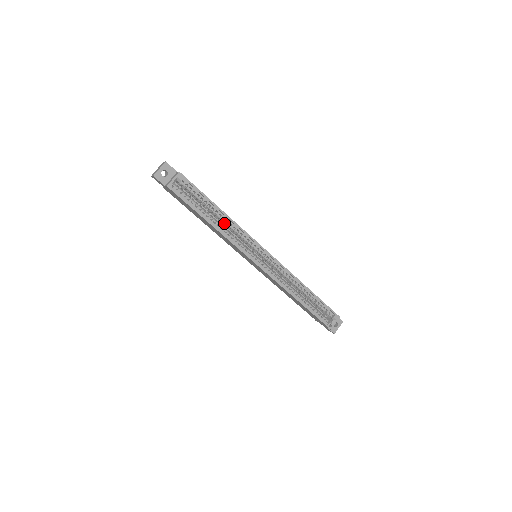
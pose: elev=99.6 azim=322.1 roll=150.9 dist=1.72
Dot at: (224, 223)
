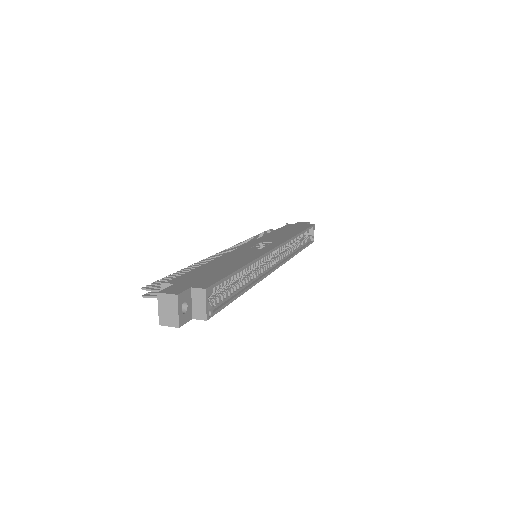
Dot at: (245, 272)
